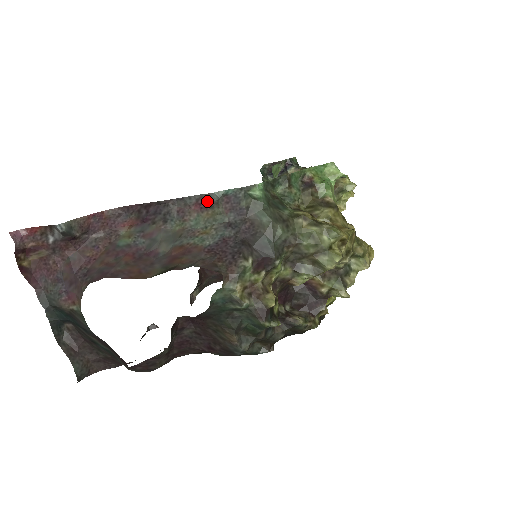
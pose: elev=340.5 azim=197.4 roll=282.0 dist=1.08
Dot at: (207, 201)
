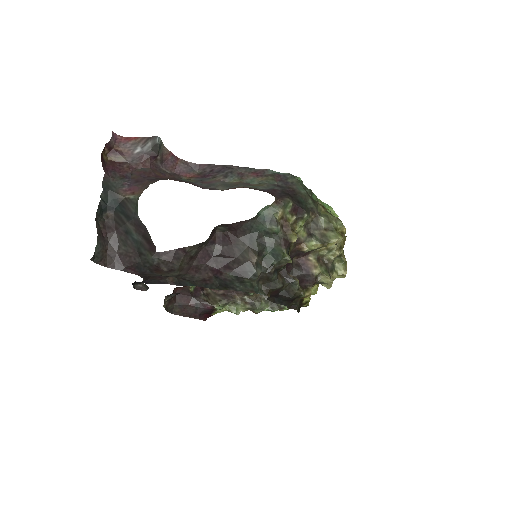
Dot at: (264, 173)
